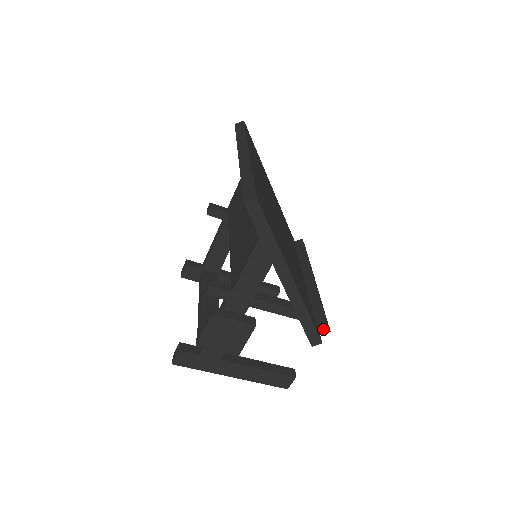
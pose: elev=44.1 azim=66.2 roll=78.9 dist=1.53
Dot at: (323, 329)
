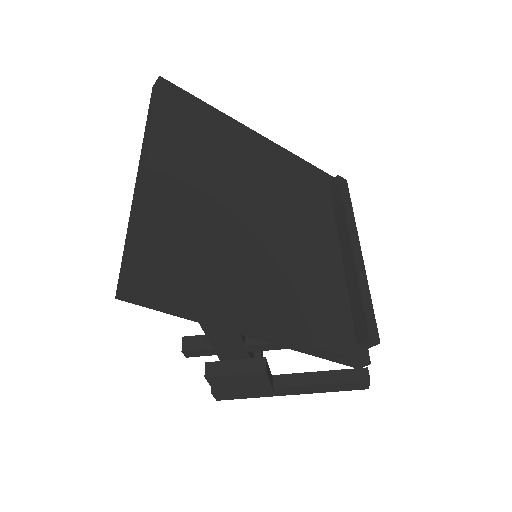
Dot at: (367, 344)
